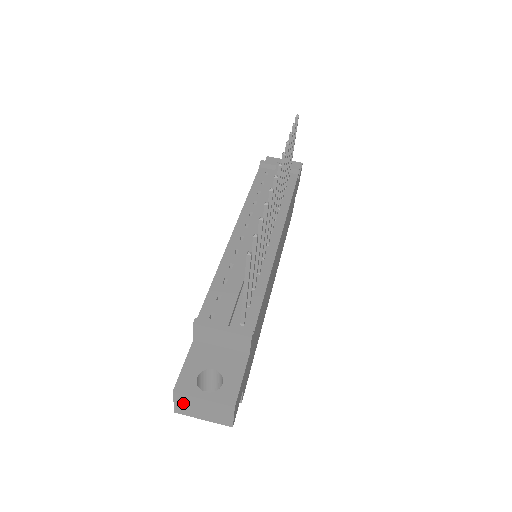
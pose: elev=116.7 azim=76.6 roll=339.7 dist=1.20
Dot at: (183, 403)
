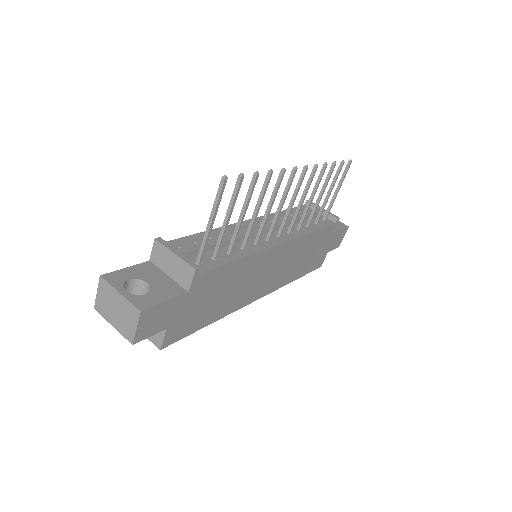
Dot at: (104, 295)
